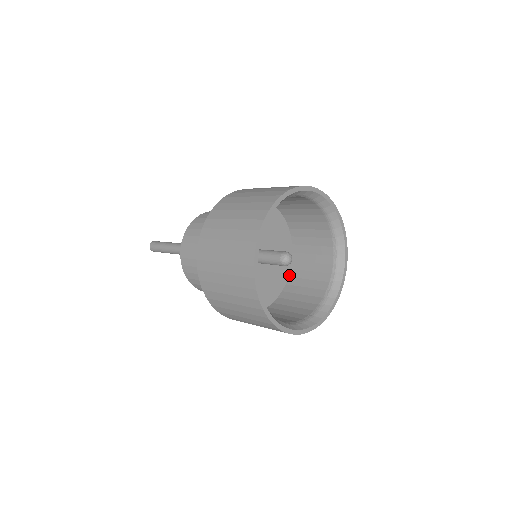
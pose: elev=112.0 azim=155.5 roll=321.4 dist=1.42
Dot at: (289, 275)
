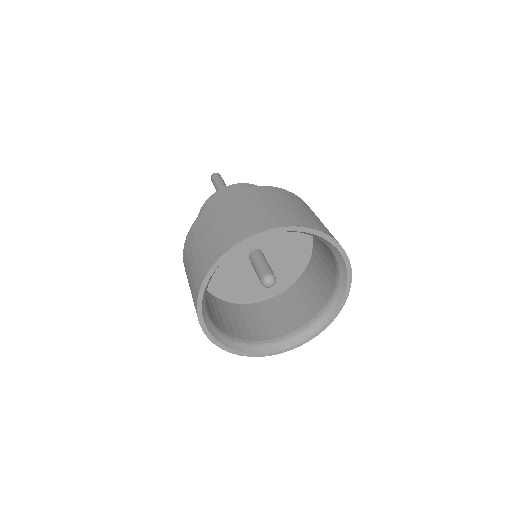
Dot at: (312, 238)
